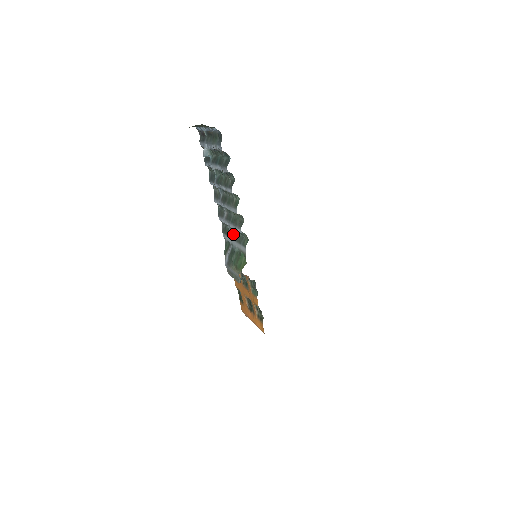
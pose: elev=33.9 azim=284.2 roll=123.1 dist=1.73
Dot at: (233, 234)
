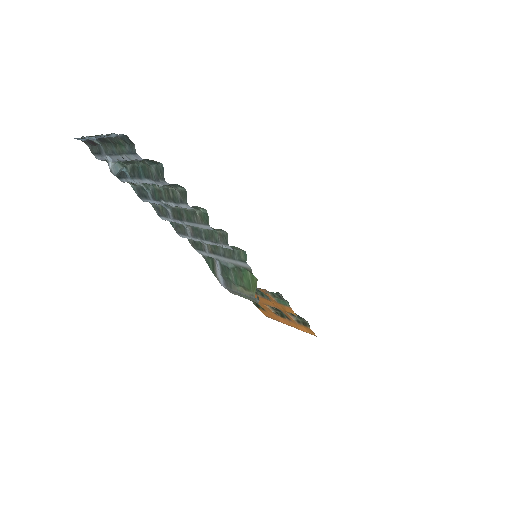
Dot at: (213, 248)
